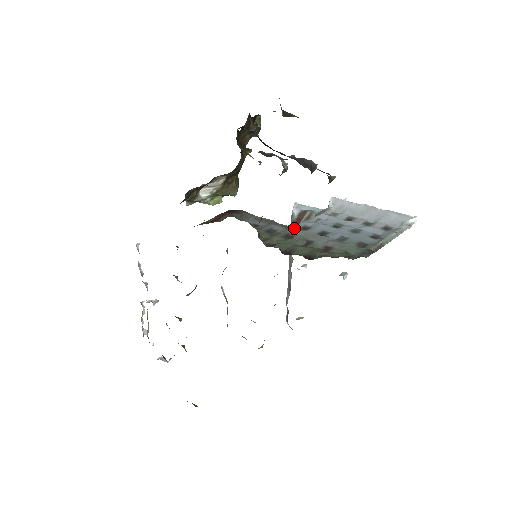
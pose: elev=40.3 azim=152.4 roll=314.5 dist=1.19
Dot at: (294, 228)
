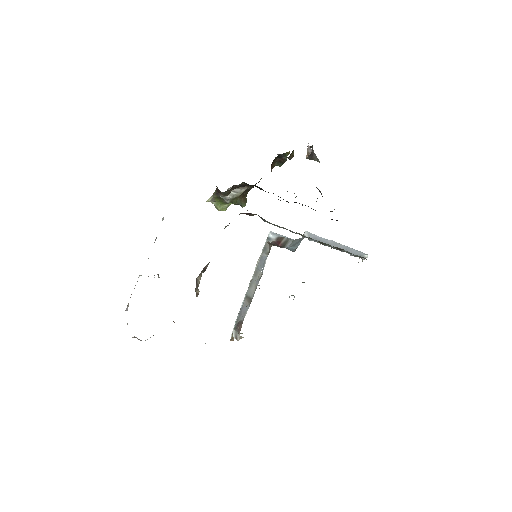
Dot at: occluded
